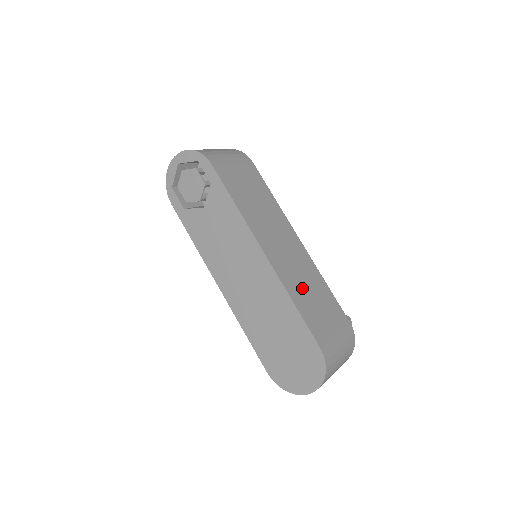
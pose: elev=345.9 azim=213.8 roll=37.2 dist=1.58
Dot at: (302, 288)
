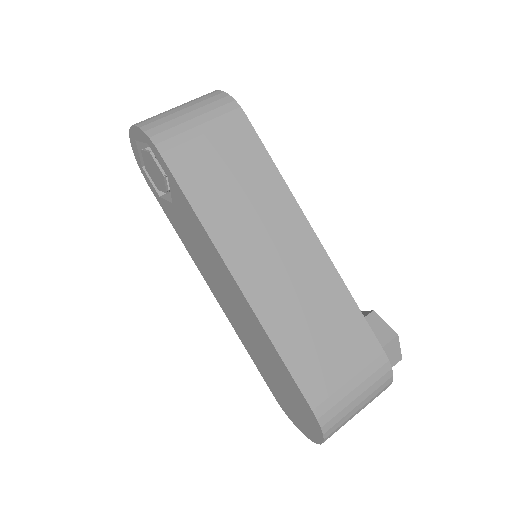
Dot at: (300, 322)
